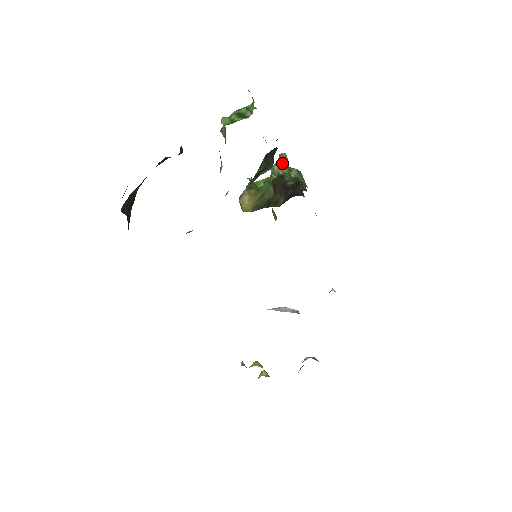
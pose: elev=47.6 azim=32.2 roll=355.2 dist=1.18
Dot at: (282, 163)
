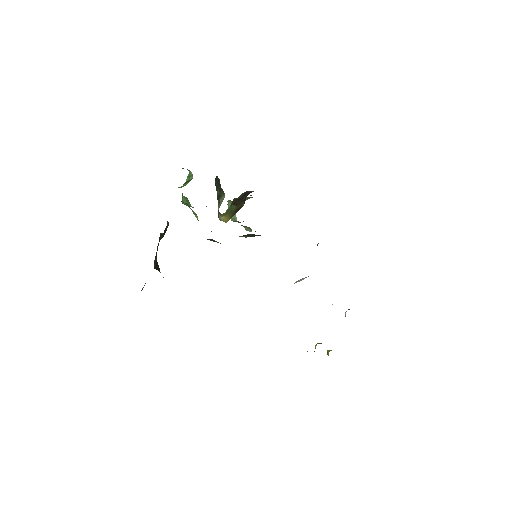
Dot at: occluded
